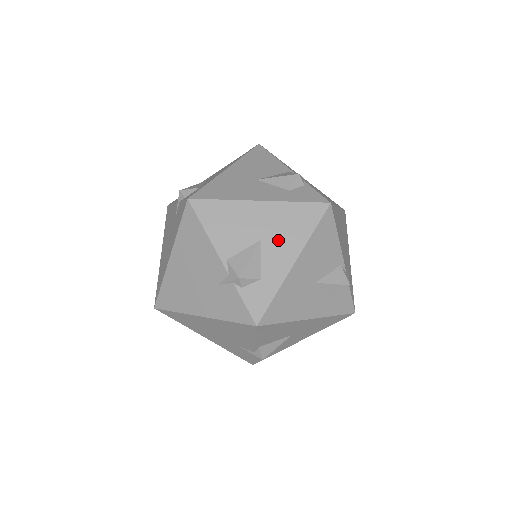
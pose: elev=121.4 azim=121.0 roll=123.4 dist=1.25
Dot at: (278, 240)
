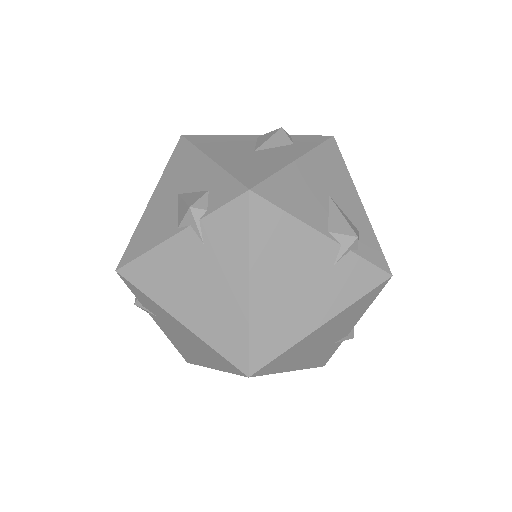
Dot at: (337, 188)
